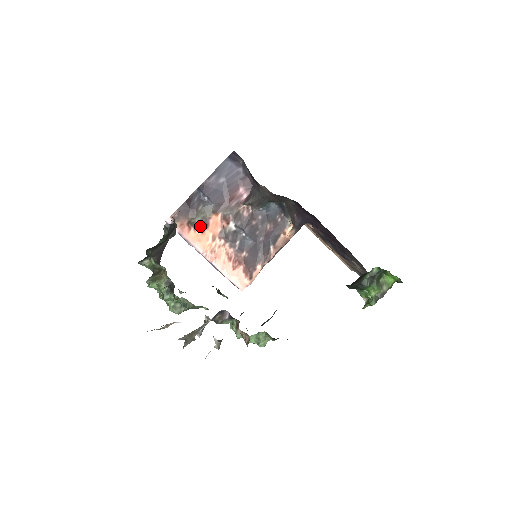
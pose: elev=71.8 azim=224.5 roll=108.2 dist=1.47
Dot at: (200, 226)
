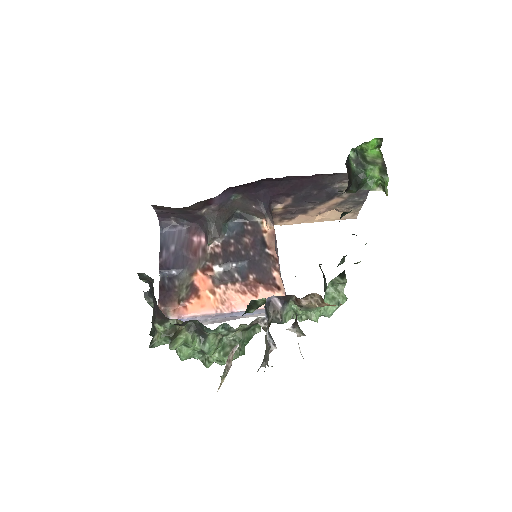
Dot at: (191, 295)
